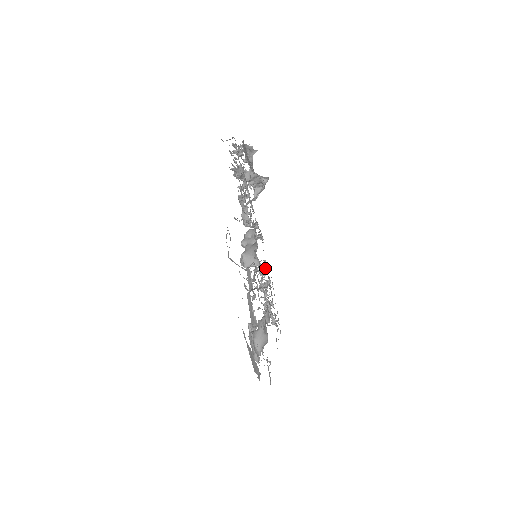
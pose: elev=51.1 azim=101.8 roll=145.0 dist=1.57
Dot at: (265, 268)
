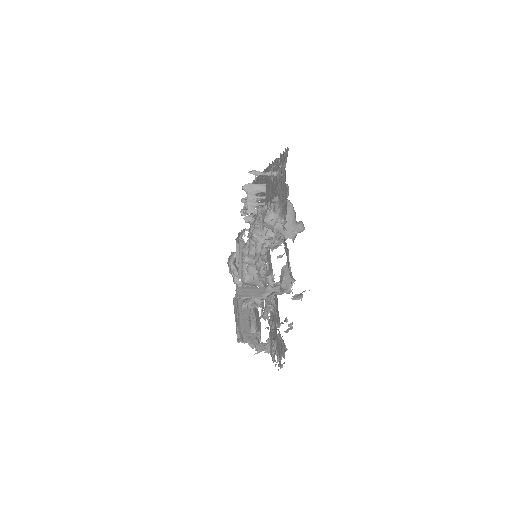
Dot at: occluded
